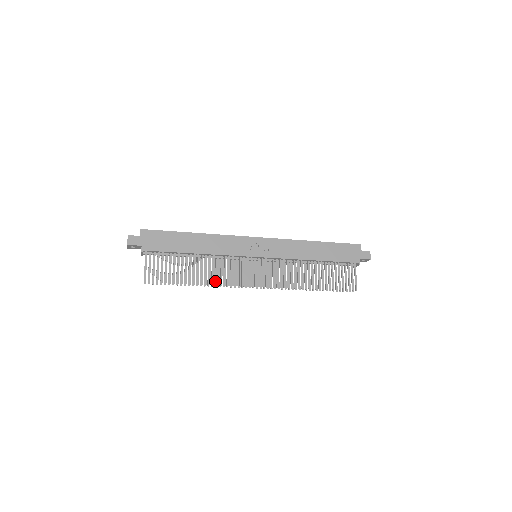
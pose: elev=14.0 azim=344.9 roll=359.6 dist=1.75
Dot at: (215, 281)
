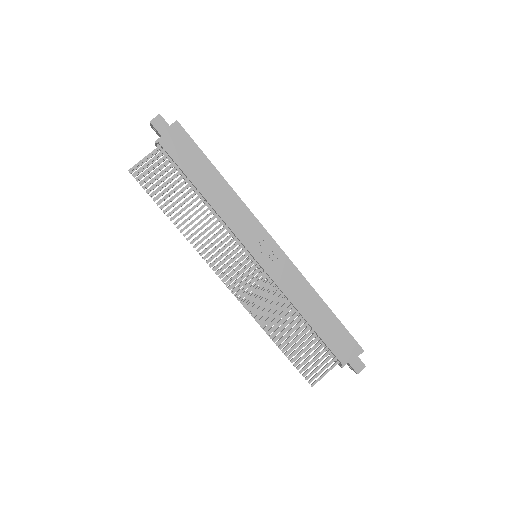
Dot at: occluded
